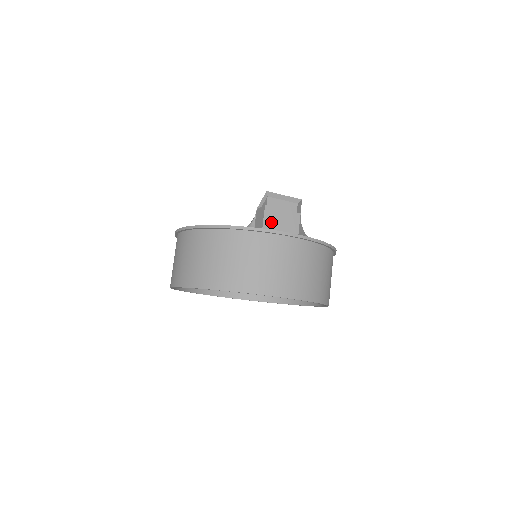
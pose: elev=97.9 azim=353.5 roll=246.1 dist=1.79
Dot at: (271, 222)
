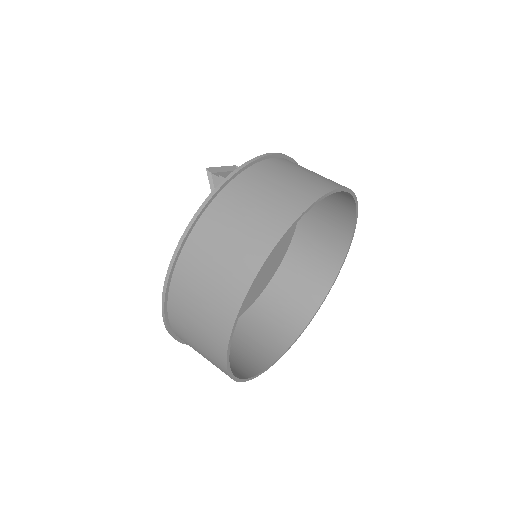
Dot at: occluded
